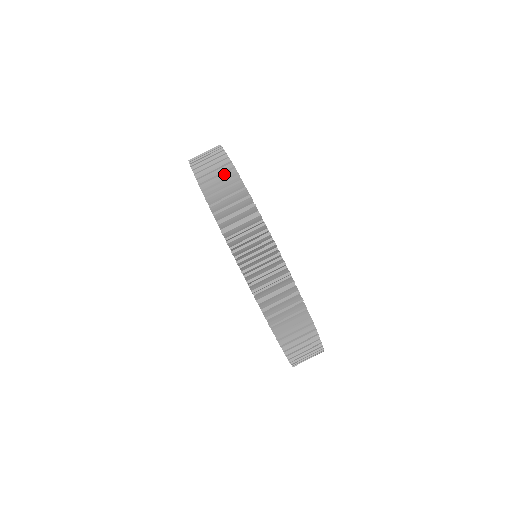
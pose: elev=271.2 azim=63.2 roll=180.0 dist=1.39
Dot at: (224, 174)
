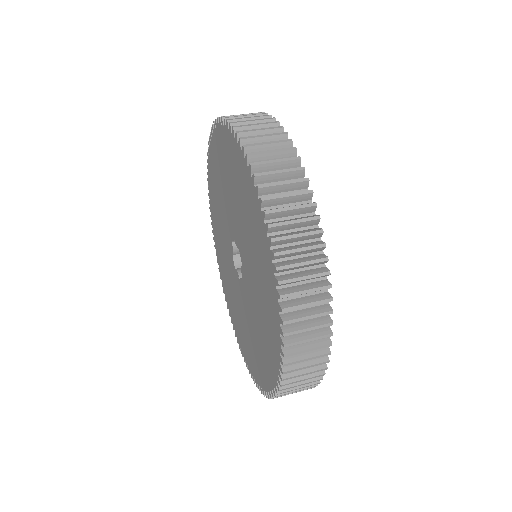
Dot at: occluded
